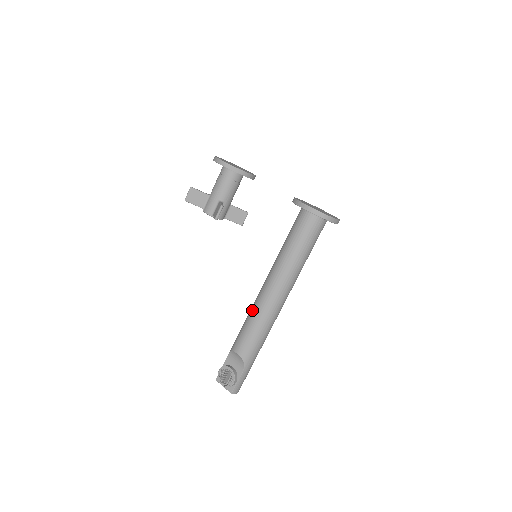
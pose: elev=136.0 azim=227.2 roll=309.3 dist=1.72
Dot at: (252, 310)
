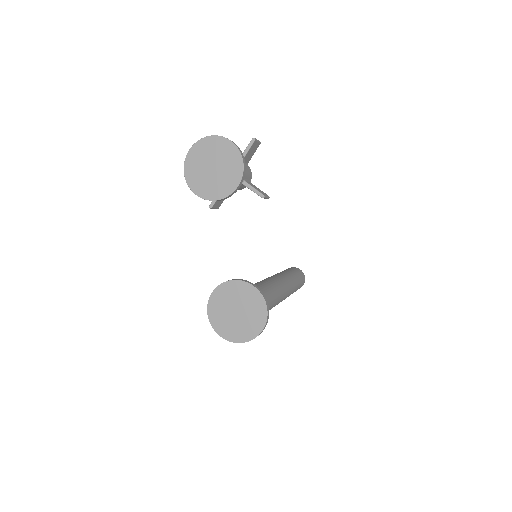
Dot at: occluded
